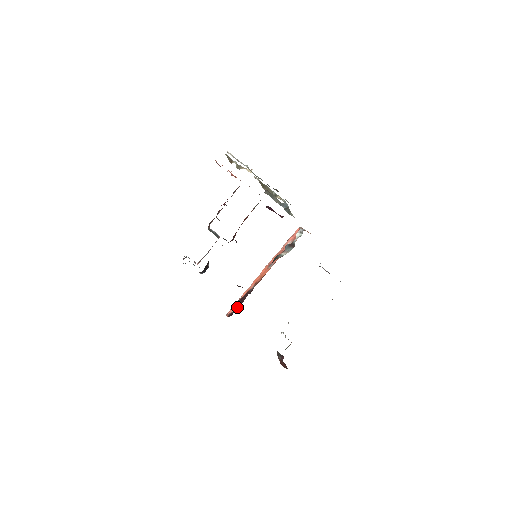
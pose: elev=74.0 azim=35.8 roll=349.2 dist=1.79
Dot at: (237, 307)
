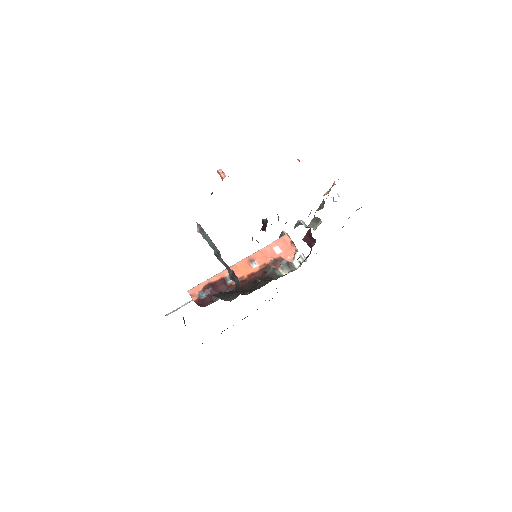
Dot at: occluded
